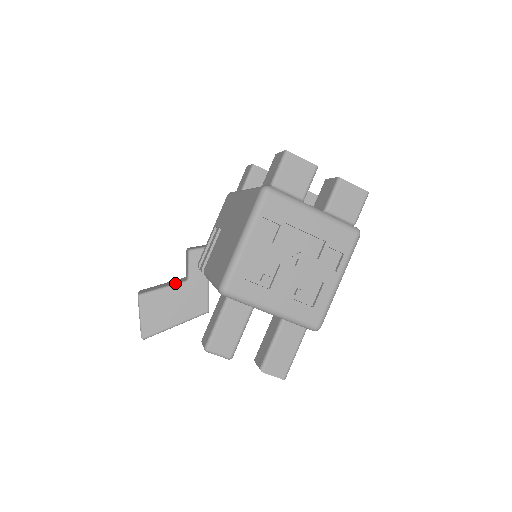
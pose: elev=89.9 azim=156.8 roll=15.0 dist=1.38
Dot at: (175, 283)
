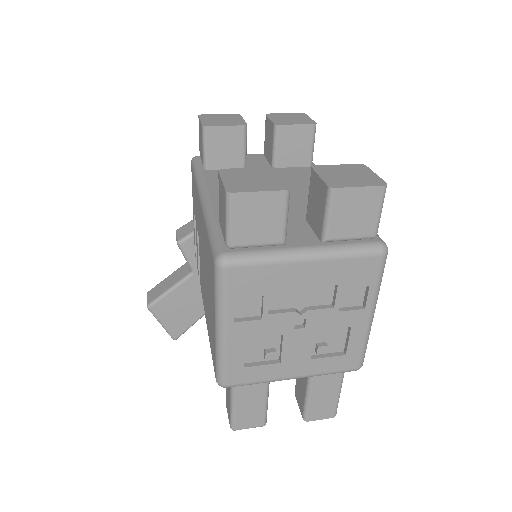
Dot at: (180, 280)
